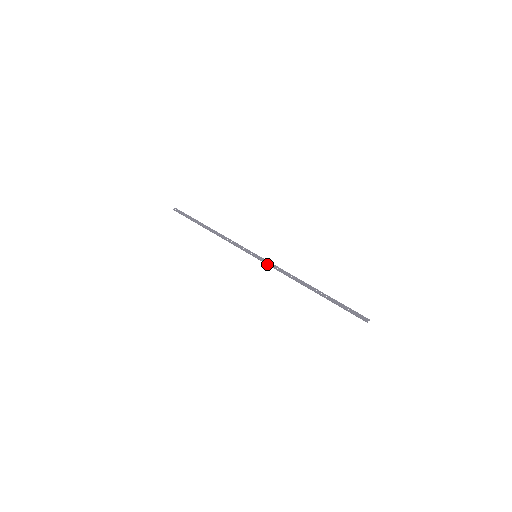
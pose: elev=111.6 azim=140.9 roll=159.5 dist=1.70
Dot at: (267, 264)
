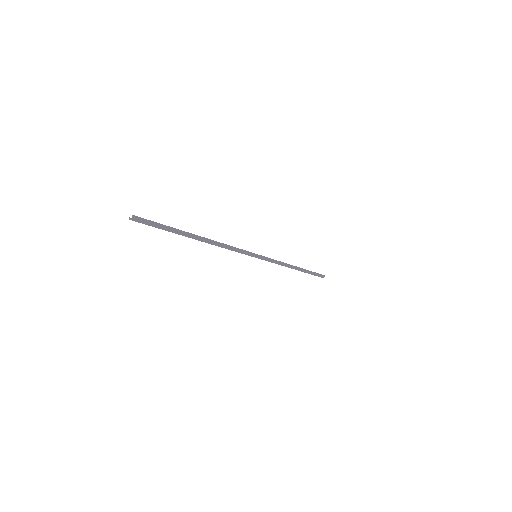
Dot at: (265, 260)
